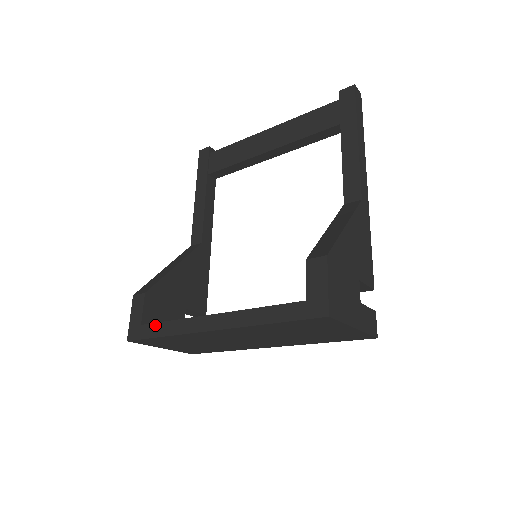
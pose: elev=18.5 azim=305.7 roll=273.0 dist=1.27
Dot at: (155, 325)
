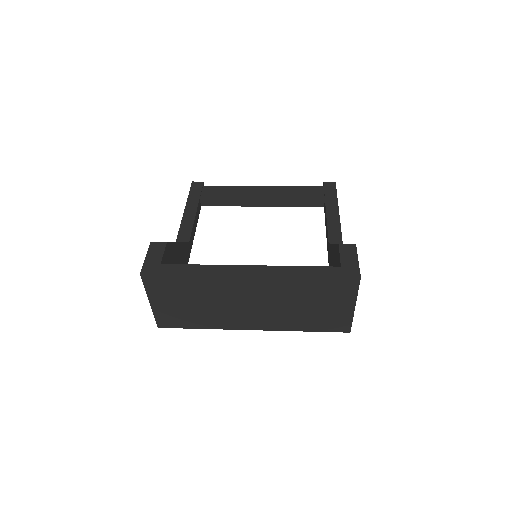
Dot at: (180, 265)
